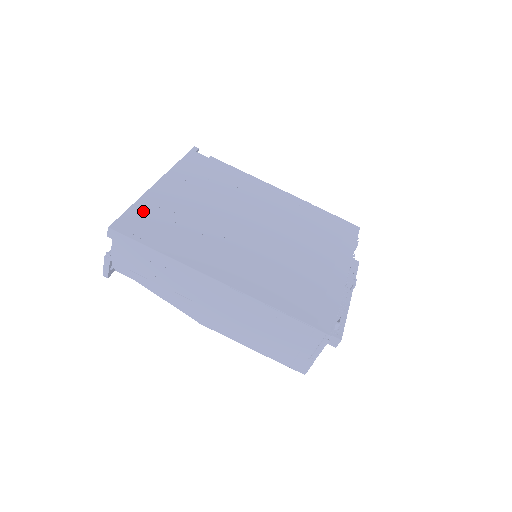
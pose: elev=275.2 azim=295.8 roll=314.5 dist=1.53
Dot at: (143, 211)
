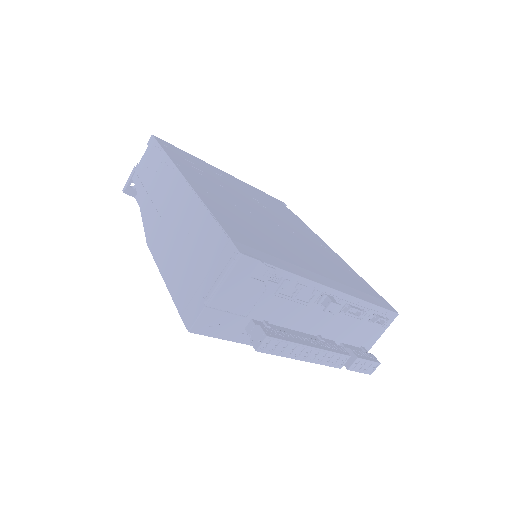
Dot at: (190, 156)
